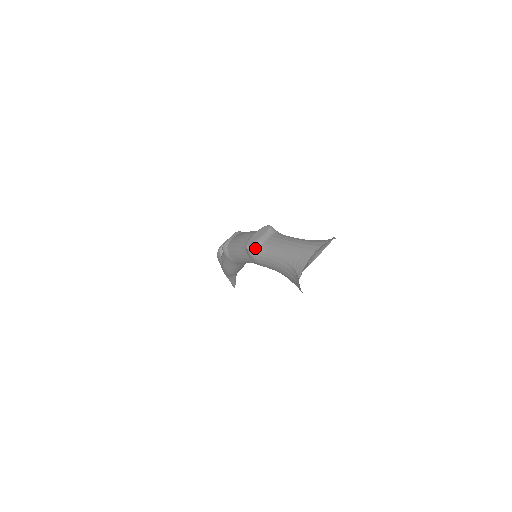
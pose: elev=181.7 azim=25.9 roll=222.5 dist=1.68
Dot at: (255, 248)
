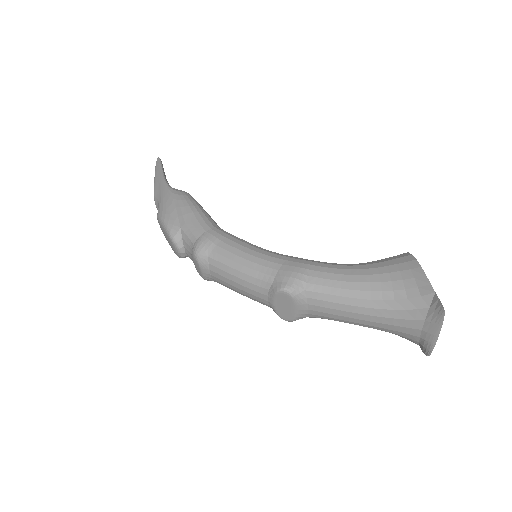
Dot at: occluded
